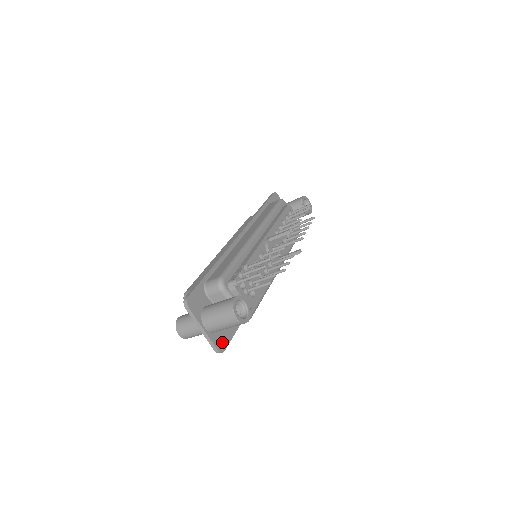
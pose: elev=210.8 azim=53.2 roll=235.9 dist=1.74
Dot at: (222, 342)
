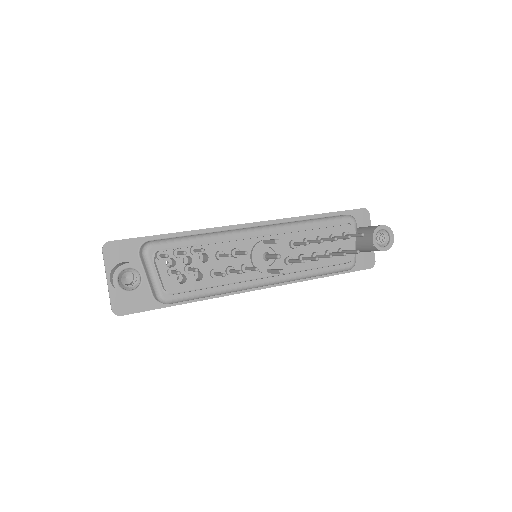
Dot at: (125, 306)
